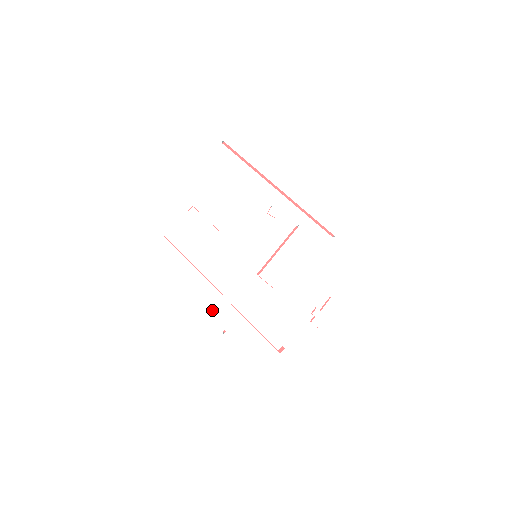
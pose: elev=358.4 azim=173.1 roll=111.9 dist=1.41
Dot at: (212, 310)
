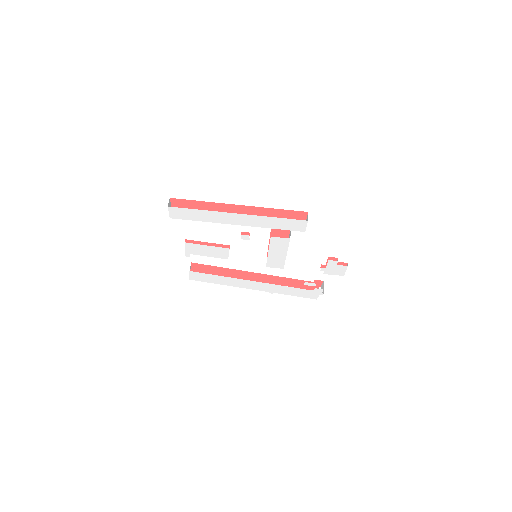
Dot at: (252, 287)
